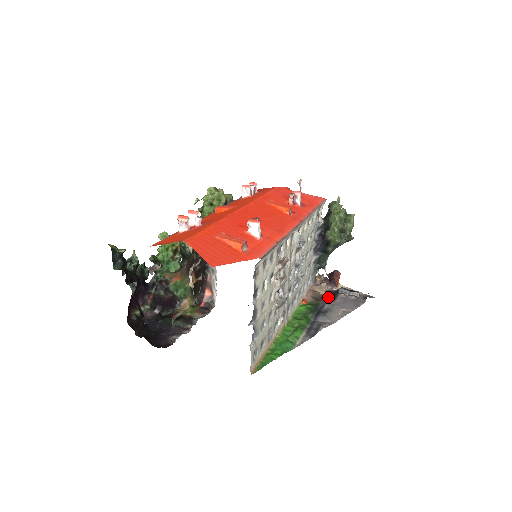
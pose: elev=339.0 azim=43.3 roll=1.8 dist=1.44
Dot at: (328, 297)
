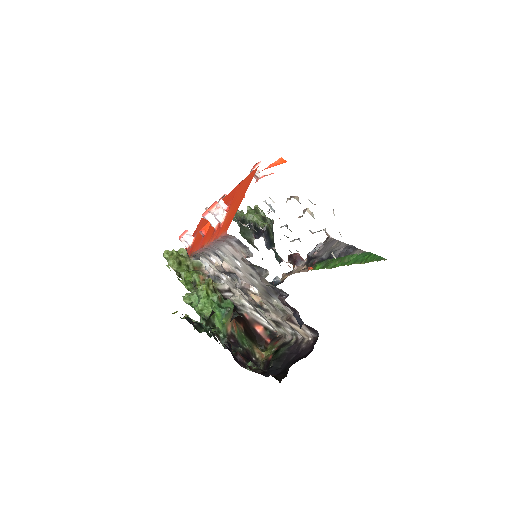
Dot at: (313, 259)
